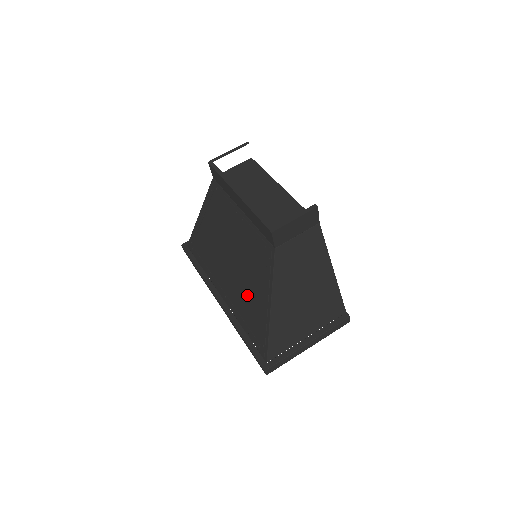
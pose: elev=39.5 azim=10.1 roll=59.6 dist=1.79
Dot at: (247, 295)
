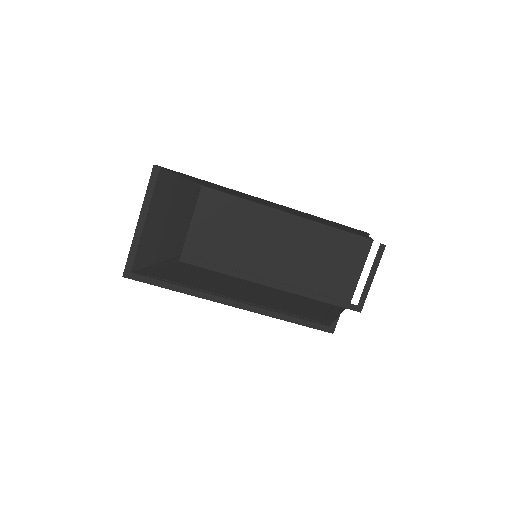
Dot at: (290, 308)
